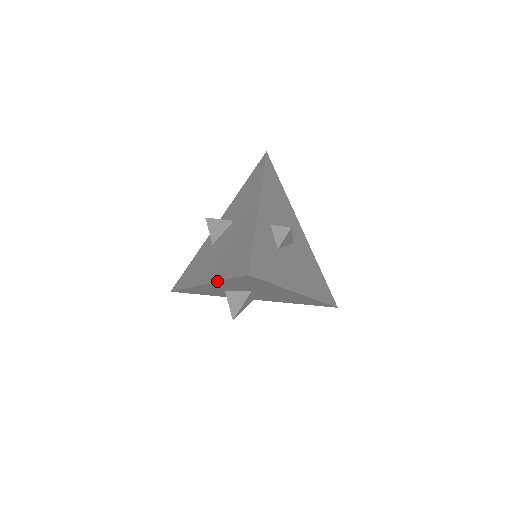
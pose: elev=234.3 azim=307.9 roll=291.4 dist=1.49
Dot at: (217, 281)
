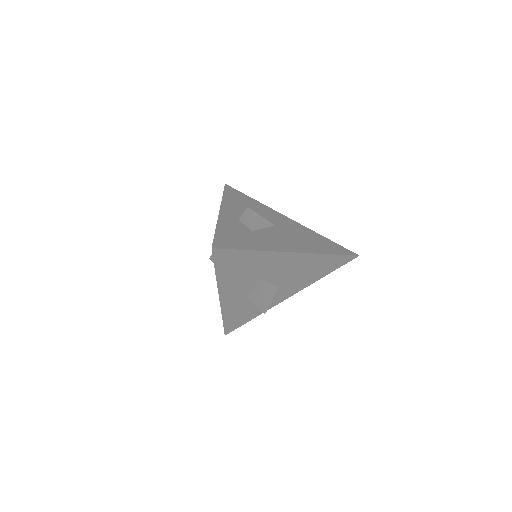
Dot at: occluded
